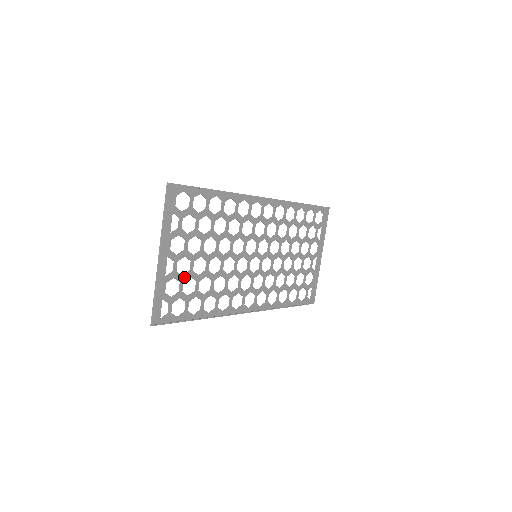
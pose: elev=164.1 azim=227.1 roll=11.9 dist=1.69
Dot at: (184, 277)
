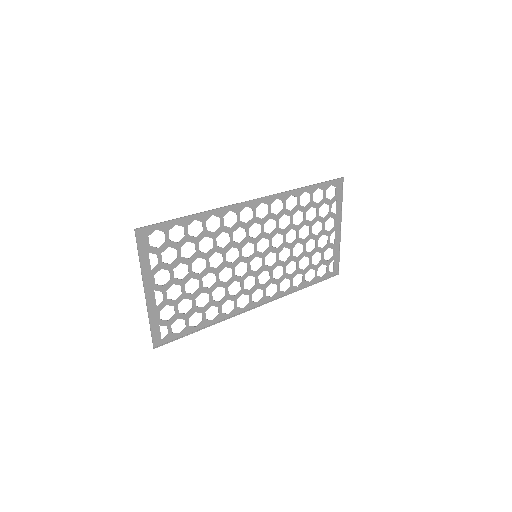
Dot at: (177, 301)
